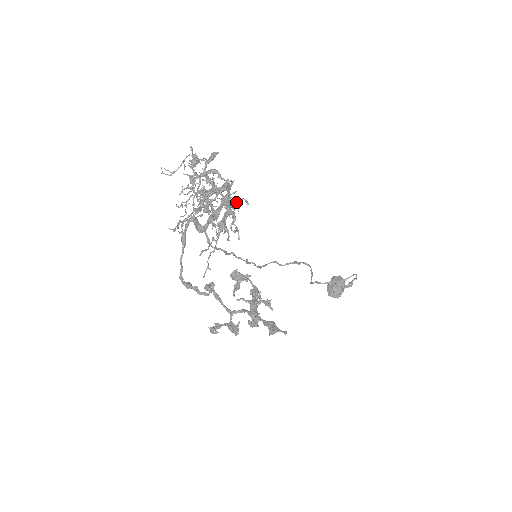
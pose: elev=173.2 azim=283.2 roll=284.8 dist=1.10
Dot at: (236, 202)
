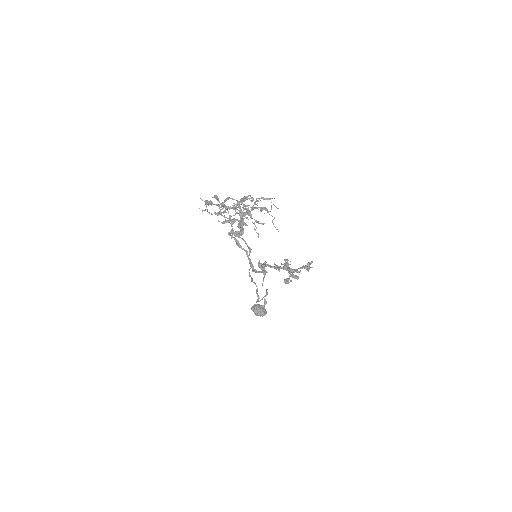
Dot at: (254, 203)
